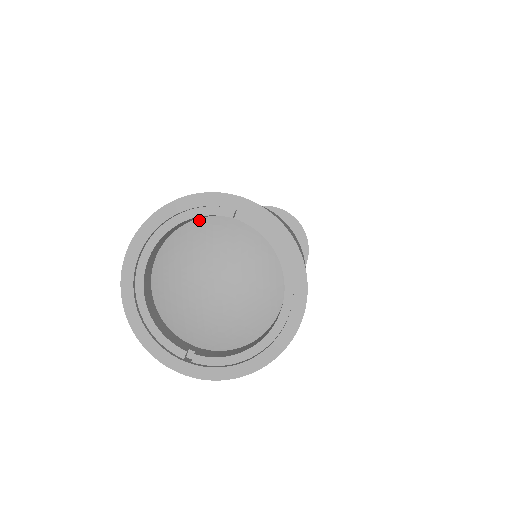
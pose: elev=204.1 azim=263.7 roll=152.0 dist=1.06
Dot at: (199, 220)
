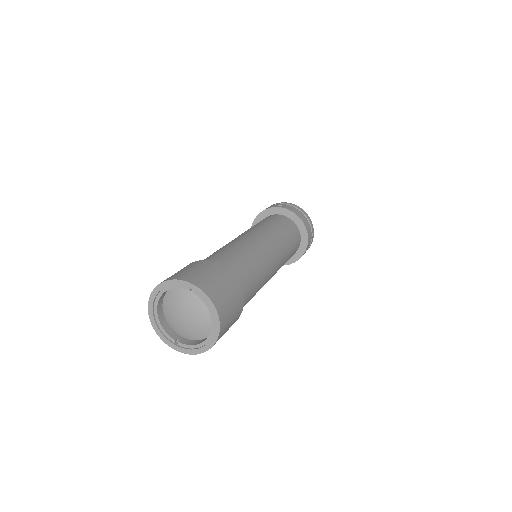
Dot at: occluded
